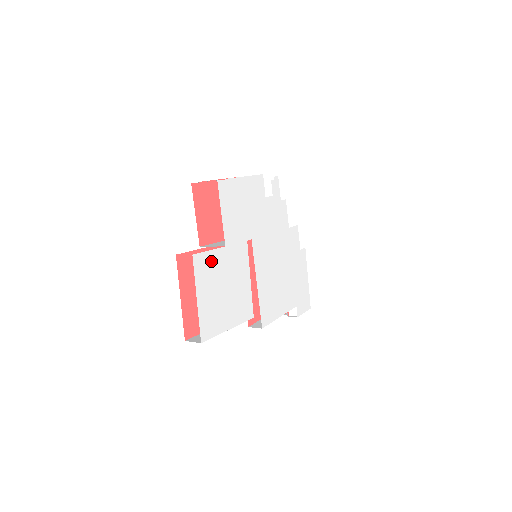
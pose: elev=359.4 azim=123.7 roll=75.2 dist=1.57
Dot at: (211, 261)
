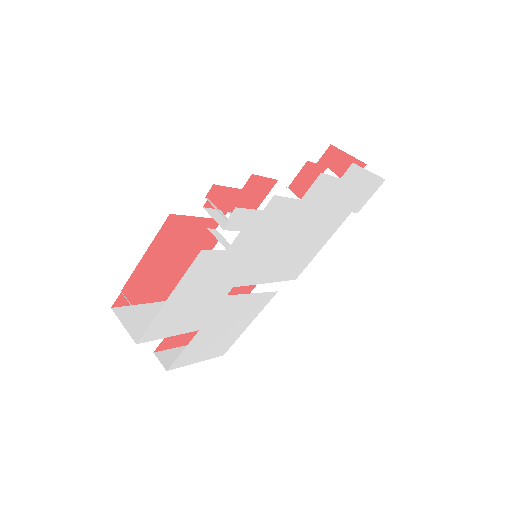
Dot at: (191, 348)
